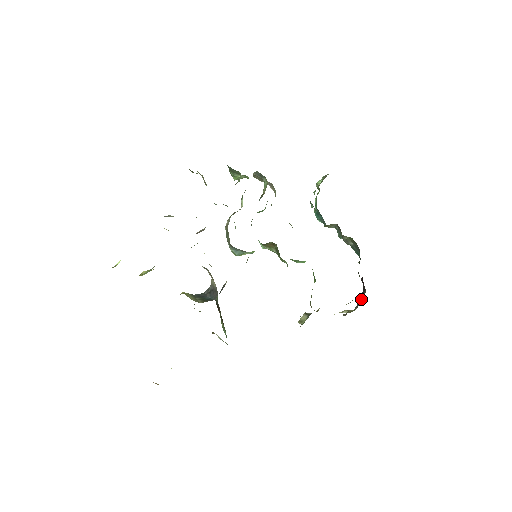
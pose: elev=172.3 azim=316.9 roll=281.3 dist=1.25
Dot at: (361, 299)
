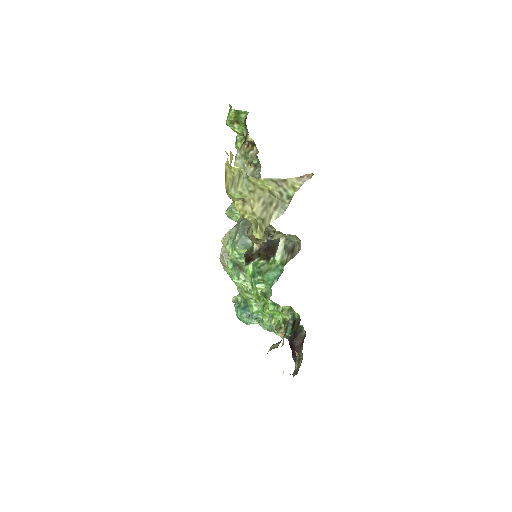
Dot at: (297, 368)
